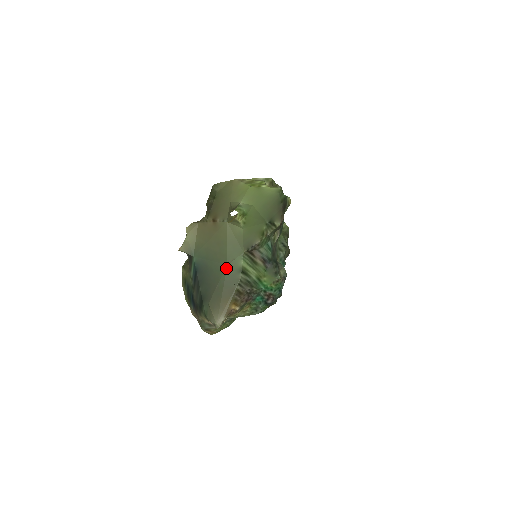
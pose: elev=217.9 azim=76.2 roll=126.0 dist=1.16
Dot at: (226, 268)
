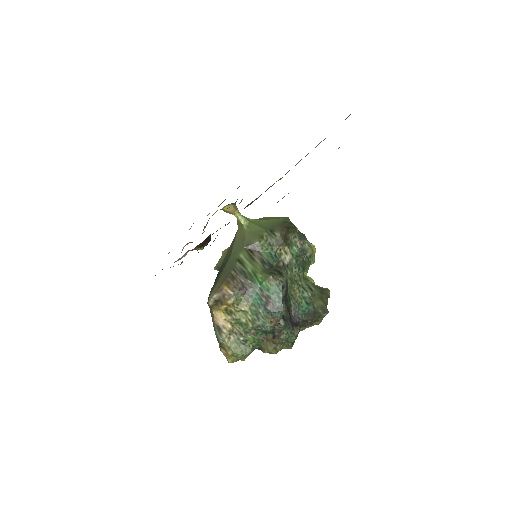
Dot at: (229, 259)
